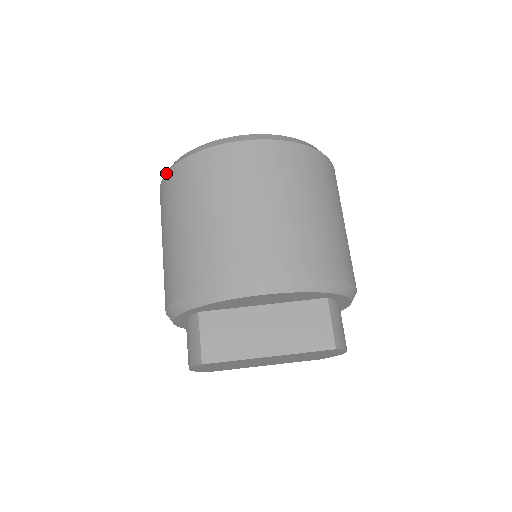
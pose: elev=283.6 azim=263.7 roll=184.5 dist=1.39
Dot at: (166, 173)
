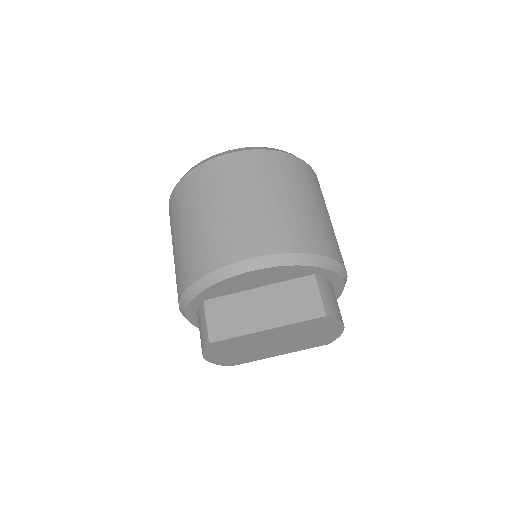
Dot at: (170, 195)
